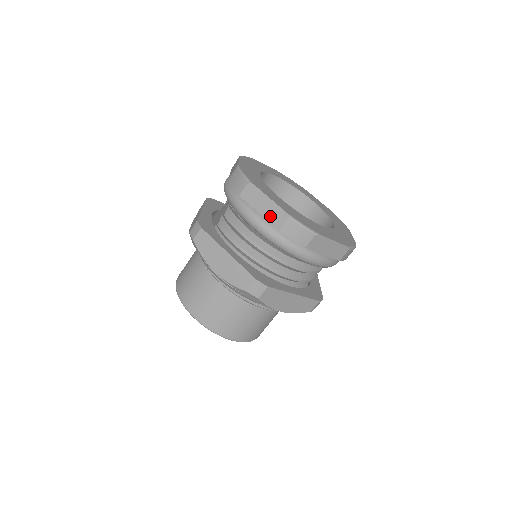
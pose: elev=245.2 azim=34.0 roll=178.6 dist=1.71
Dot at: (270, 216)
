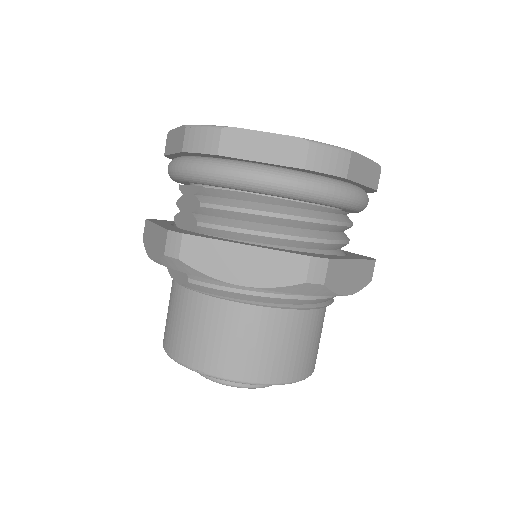
Dot at: (280, 157)
